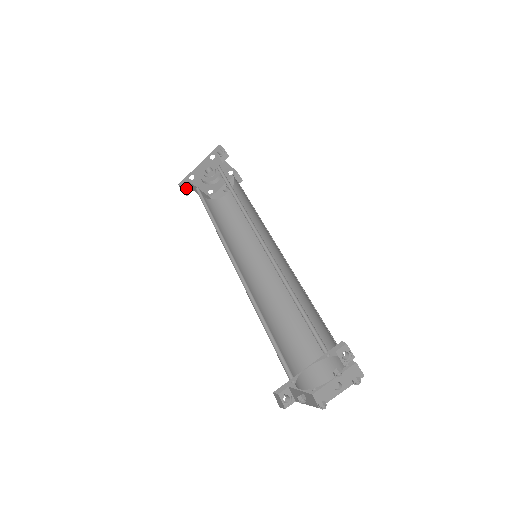
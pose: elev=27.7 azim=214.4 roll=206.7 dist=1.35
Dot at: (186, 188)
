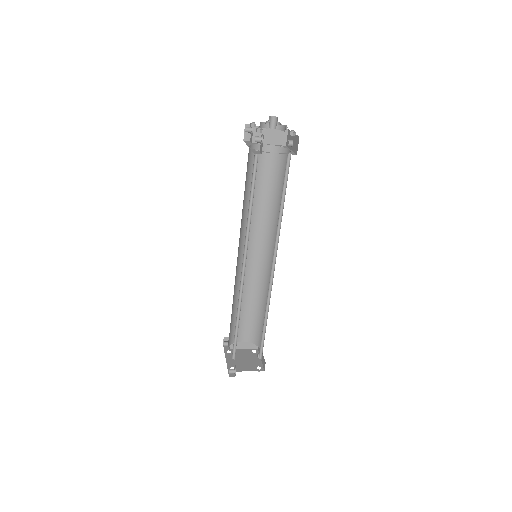
Dot at: (250, 132)
